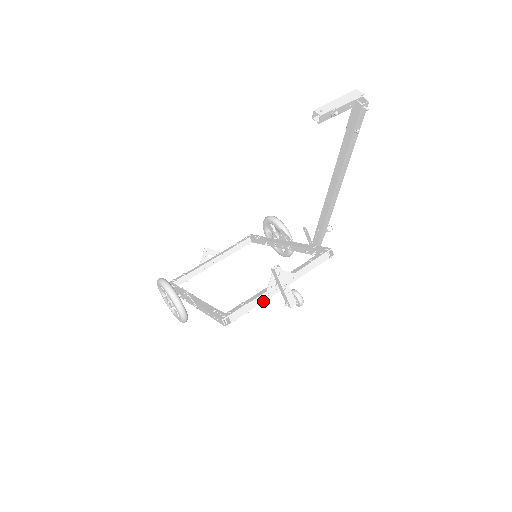
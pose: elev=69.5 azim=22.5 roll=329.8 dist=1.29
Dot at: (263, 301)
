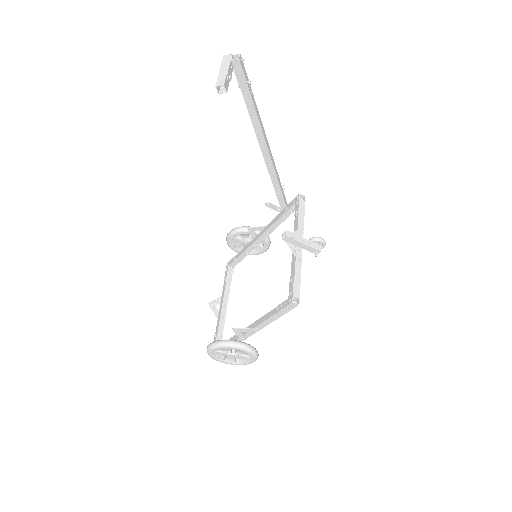
Dot at: (301, 265)
